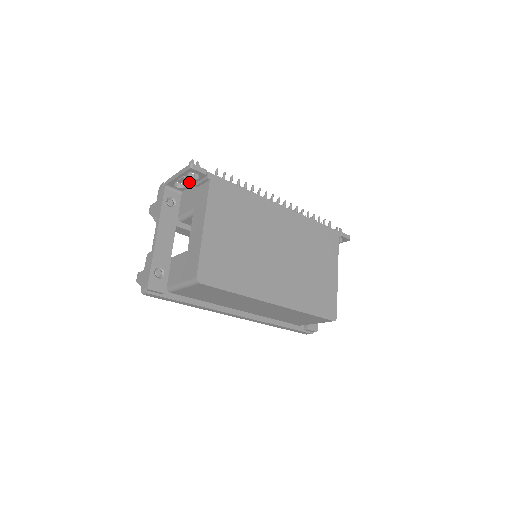
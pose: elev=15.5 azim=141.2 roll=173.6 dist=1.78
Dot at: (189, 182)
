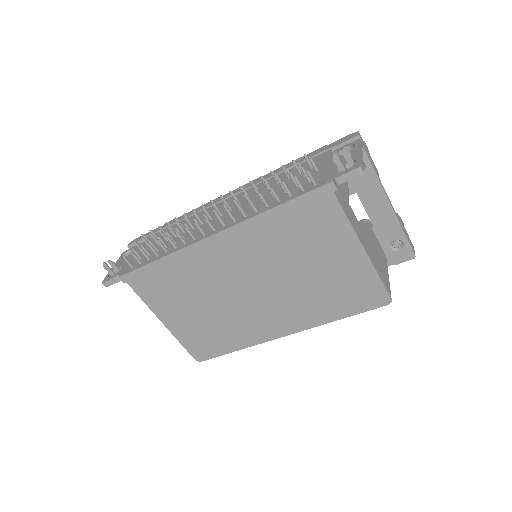
Dot at: occluded
